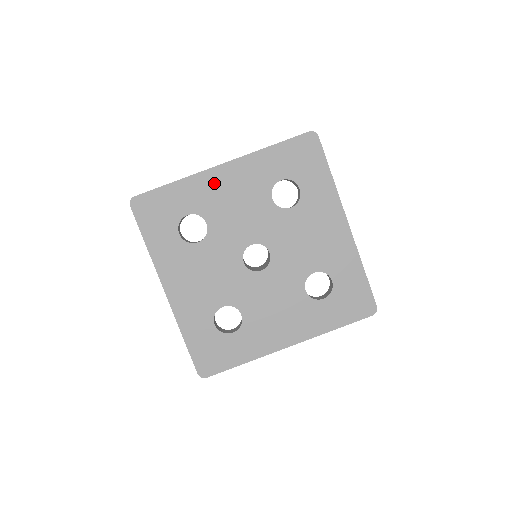
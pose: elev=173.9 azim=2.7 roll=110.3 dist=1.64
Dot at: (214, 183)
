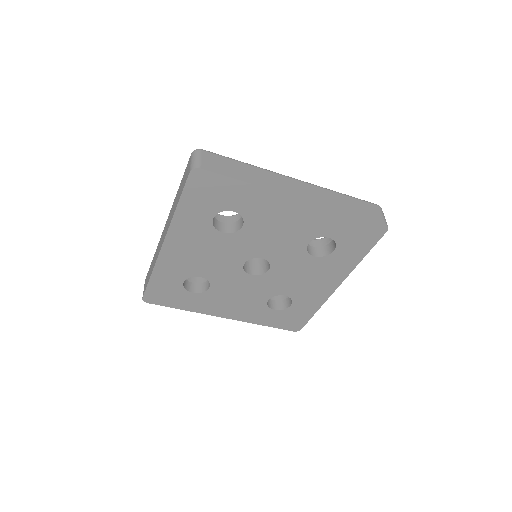
Dot at: (279, 206)
